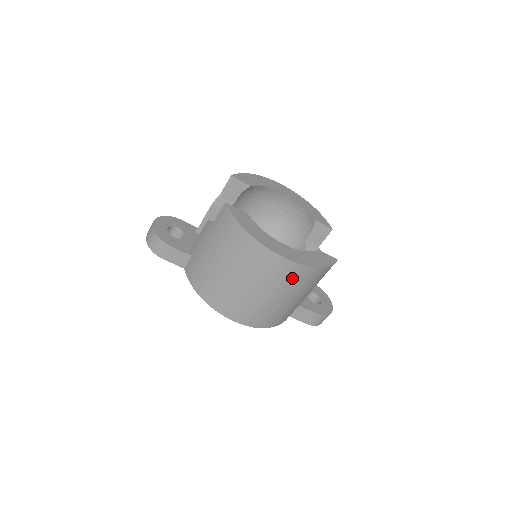
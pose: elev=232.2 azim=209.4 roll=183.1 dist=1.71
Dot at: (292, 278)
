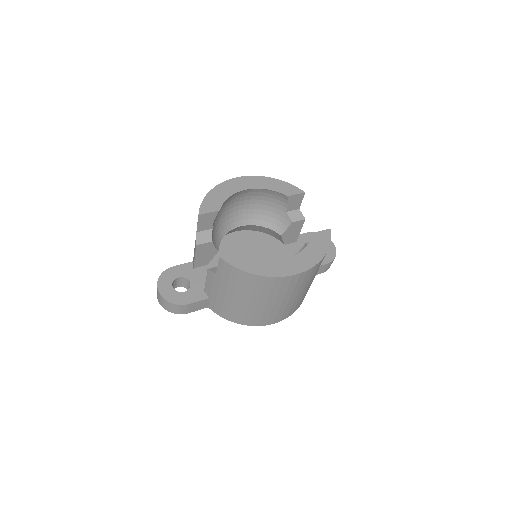
Dot at: (308, 277)
